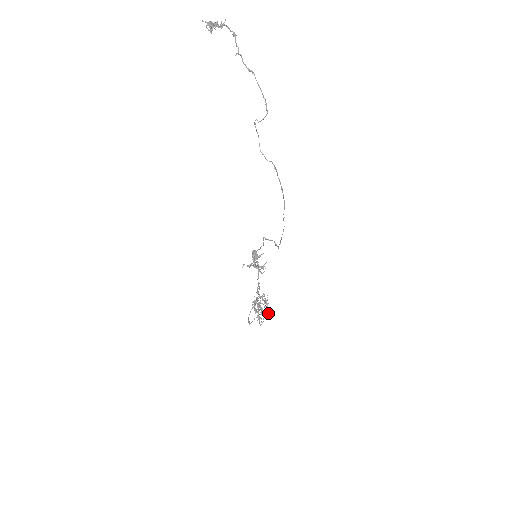
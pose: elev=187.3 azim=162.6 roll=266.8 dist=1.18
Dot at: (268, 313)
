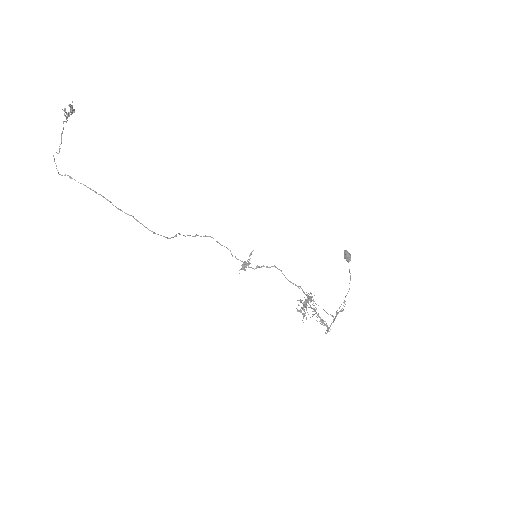
Dot at: occluded
